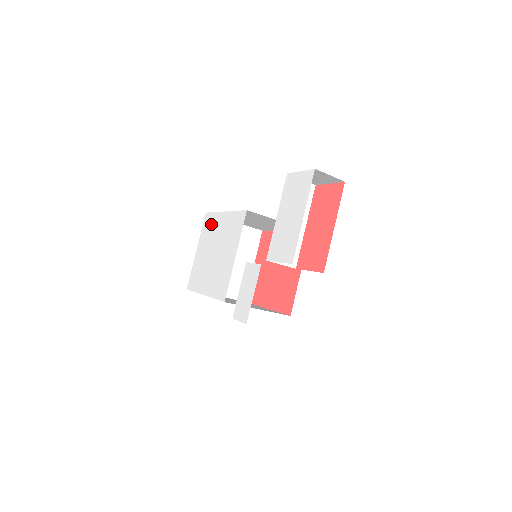
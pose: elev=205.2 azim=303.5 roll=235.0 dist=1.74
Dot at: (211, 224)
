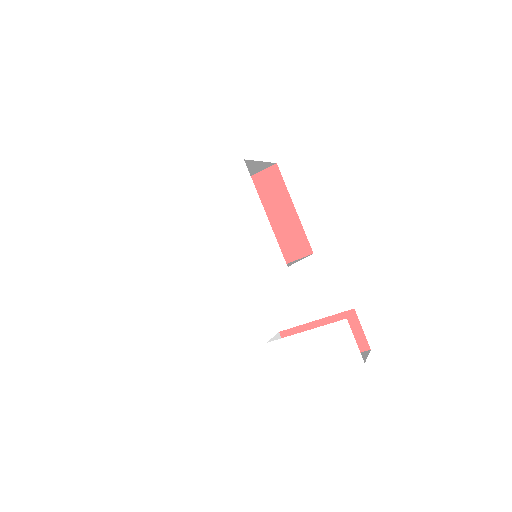
Dot at: (241, 192)
